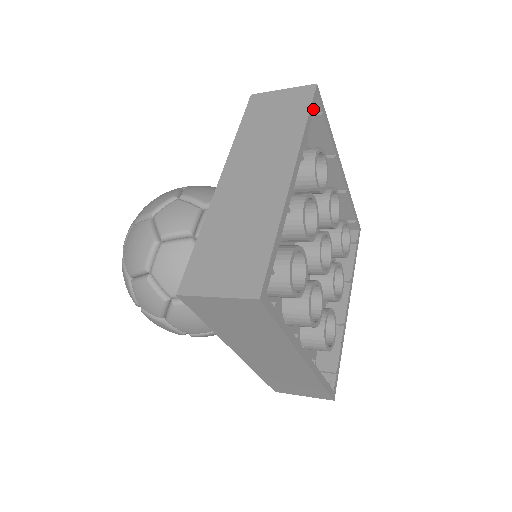
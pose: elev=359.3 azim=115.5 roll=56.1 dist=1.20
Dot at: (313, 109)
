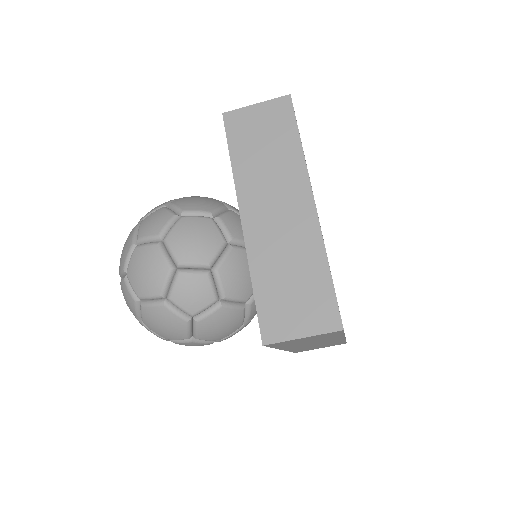
Dot at: occluded
